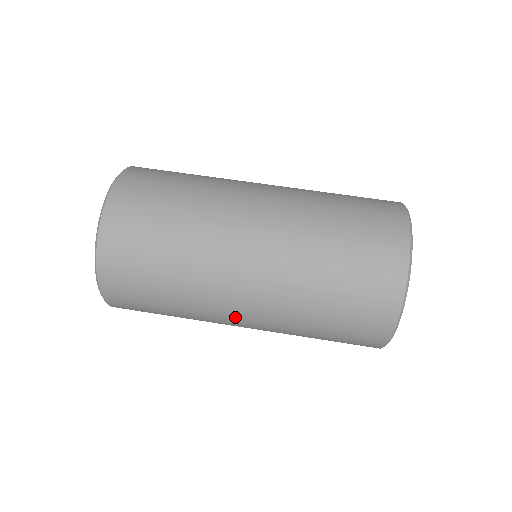
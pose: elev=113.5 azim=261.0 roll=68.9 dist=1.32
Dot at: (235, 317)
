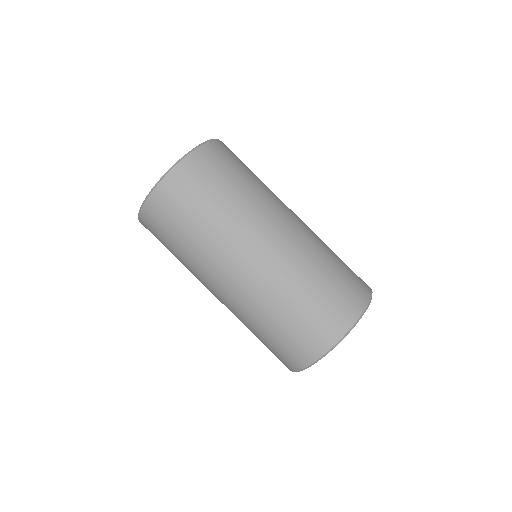
Dot at: occluded
